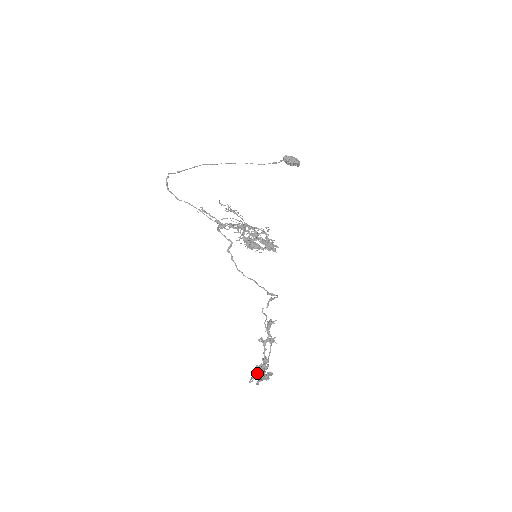
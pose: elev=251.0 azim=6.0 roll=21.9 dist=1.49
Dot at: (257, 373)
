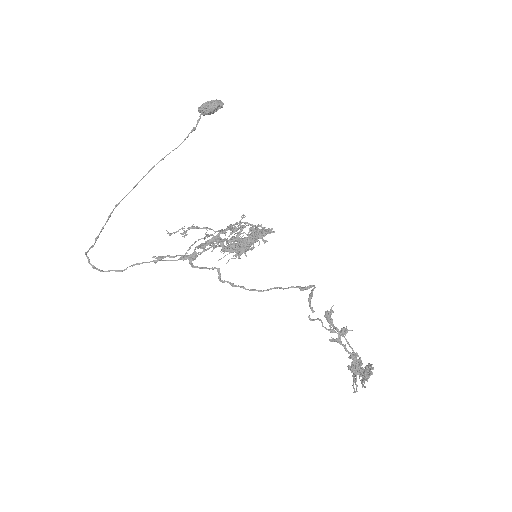
Dot at: (355, 379)
